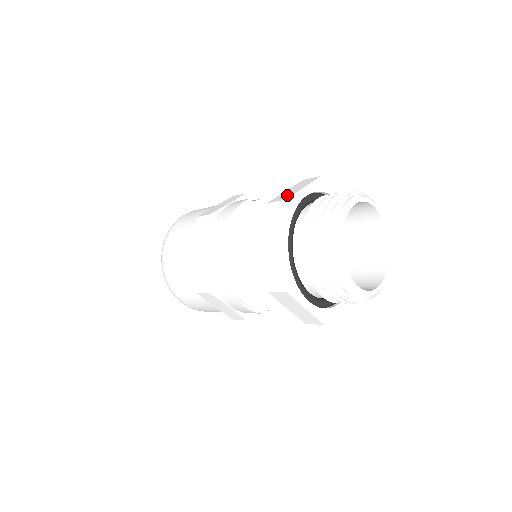
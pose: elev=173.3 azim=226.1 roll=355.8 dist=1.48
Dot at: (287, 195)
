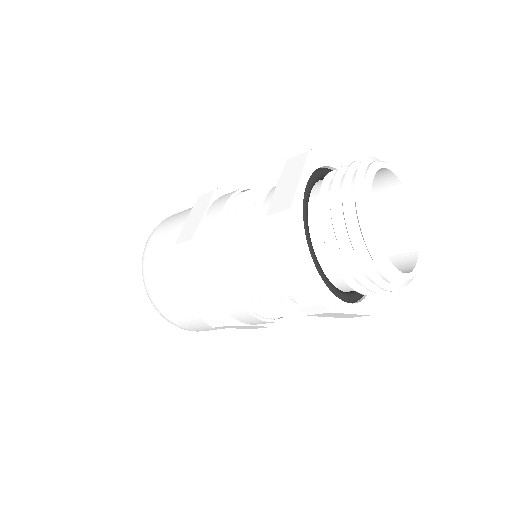
Dot at: (286, 197)
